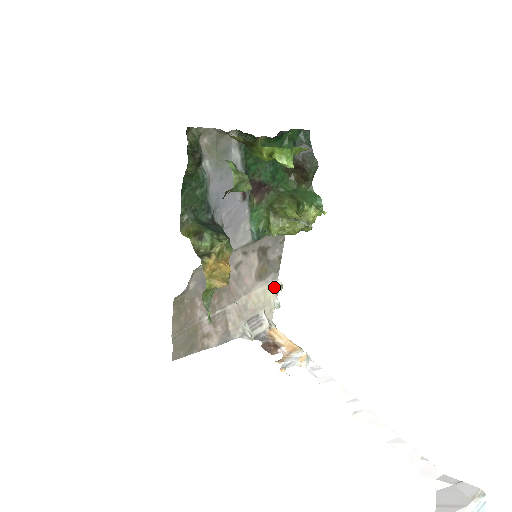
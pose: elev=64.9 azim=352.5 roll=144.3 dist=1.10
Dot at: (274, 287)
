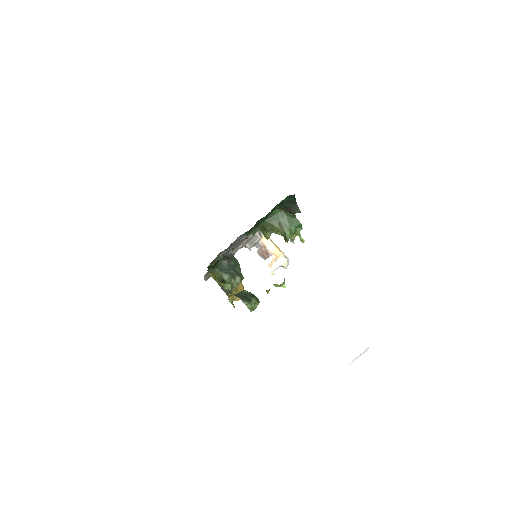
Dot at: occluded
